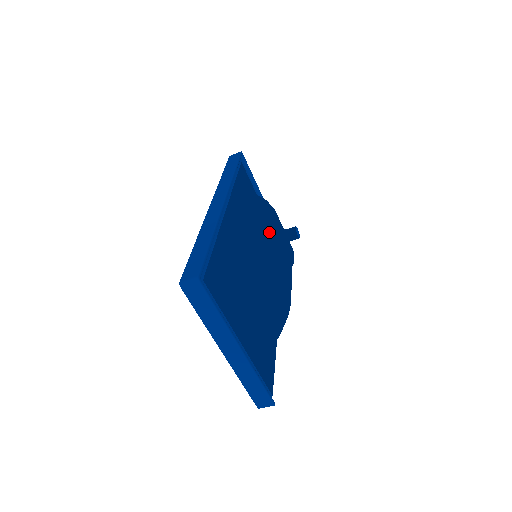
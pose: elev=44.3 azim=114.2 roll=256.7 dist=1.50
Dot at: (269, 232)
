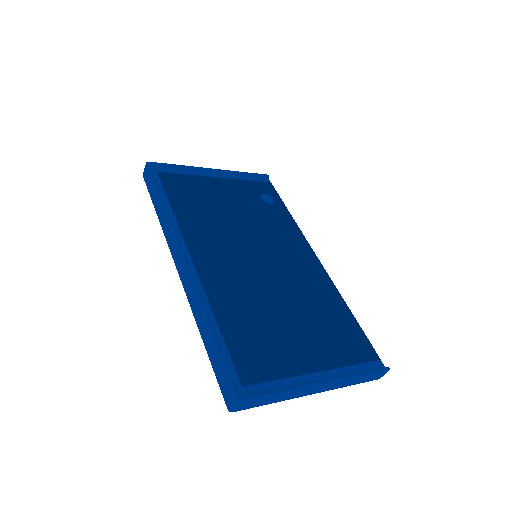
Dot at: (245, 240)
